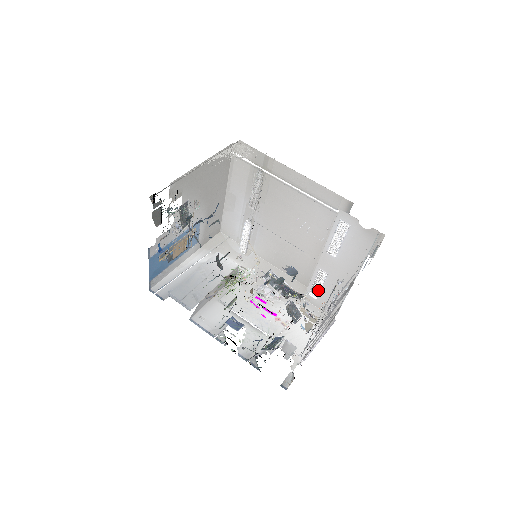
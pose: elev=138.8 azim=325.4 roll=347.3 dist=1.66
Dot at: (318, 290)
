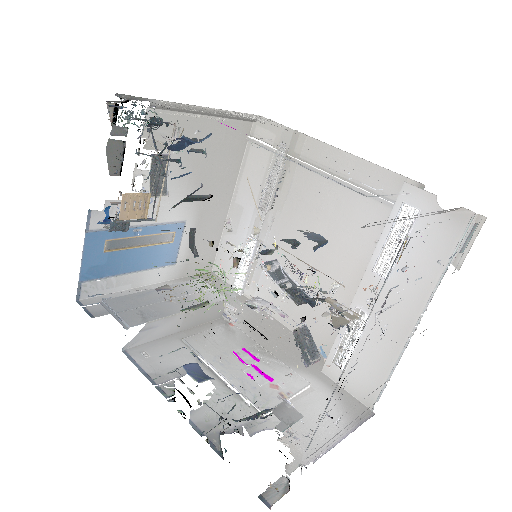
Dot at: occluded
